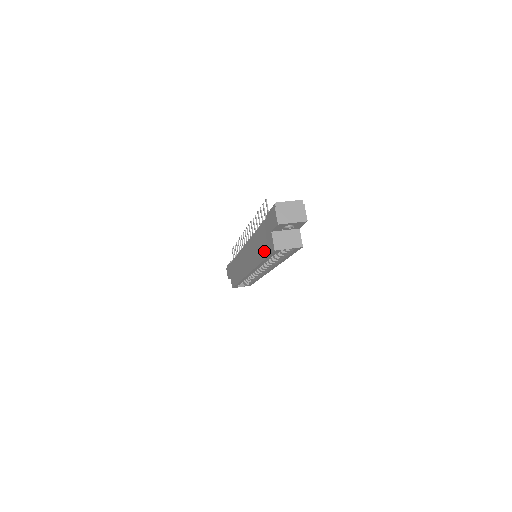
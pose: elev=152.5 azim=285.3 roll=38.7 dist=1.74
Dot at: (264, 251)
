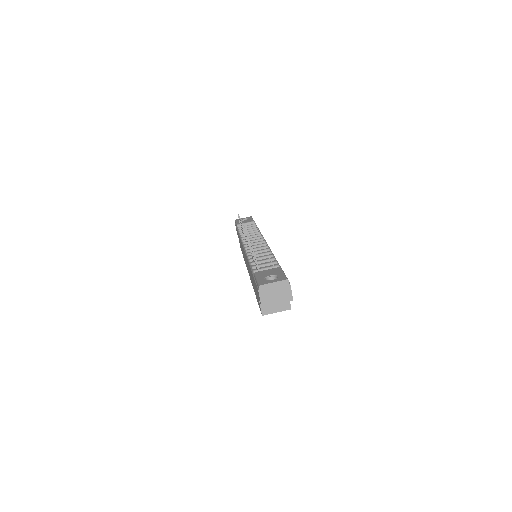
Dot at: occluded
